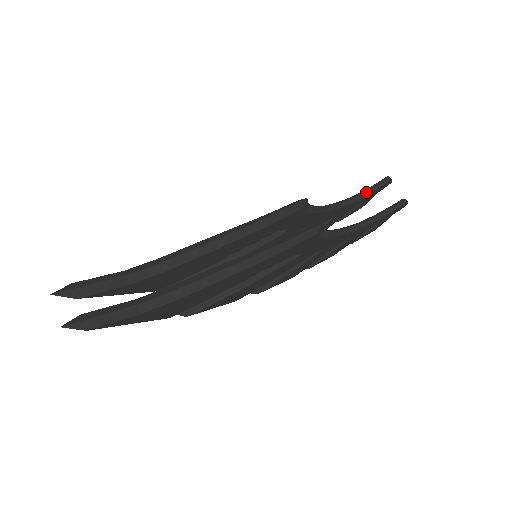
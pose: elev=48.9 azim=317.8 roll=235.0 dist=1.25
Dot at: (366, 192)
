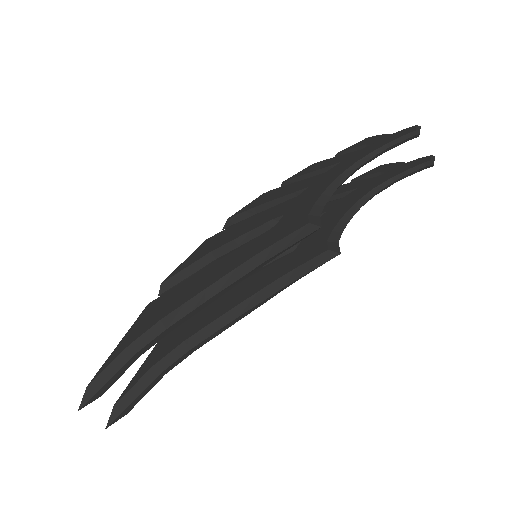
Dot at: (385, 150)
